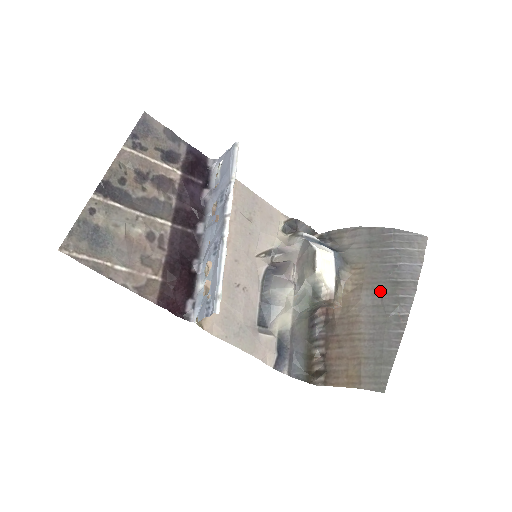
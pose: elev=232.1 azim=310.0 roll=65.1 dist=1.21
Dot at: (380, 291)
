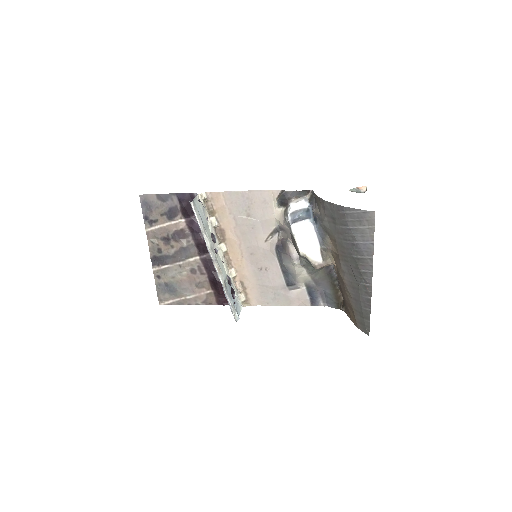
Dot at: (349, 264)
